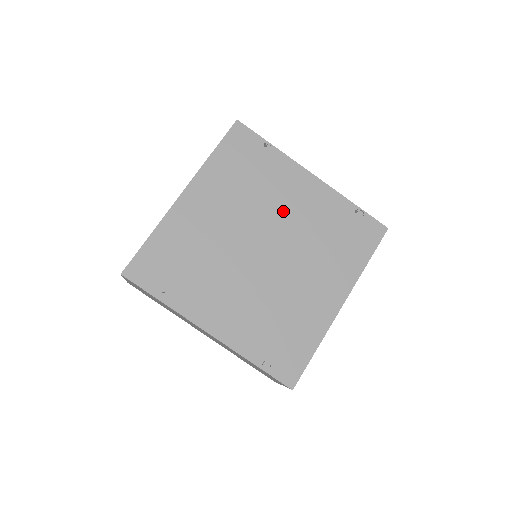
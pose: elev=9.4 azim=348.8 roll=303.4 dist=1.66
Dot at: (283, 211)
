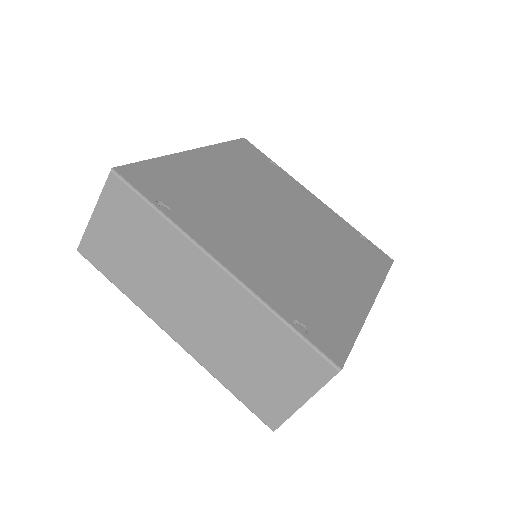
Dot at: (294, 206)
